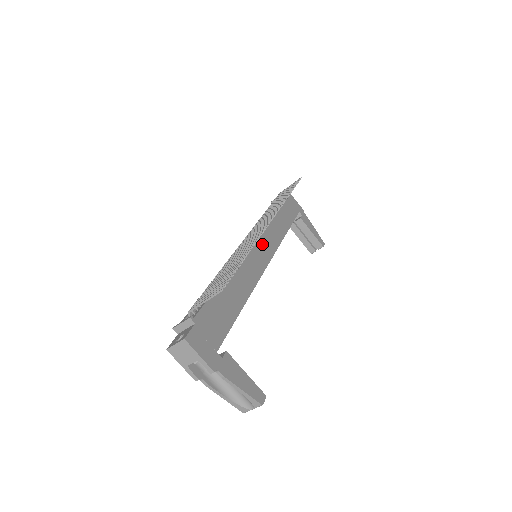
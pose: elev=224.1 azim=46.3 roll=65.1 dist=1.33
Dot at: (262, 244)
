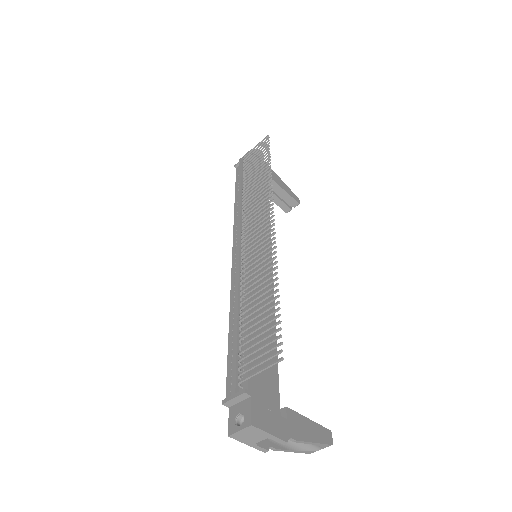
Dot at: occluded
